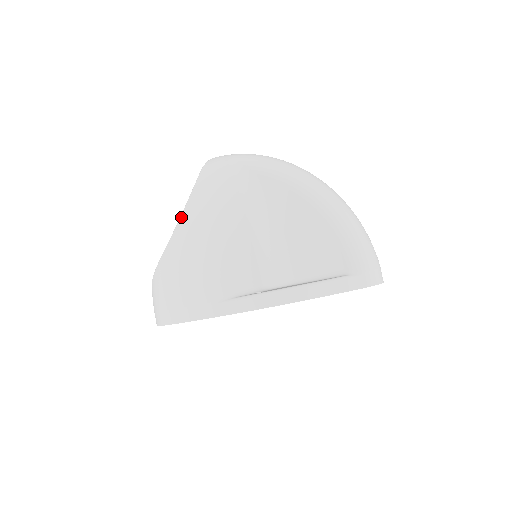
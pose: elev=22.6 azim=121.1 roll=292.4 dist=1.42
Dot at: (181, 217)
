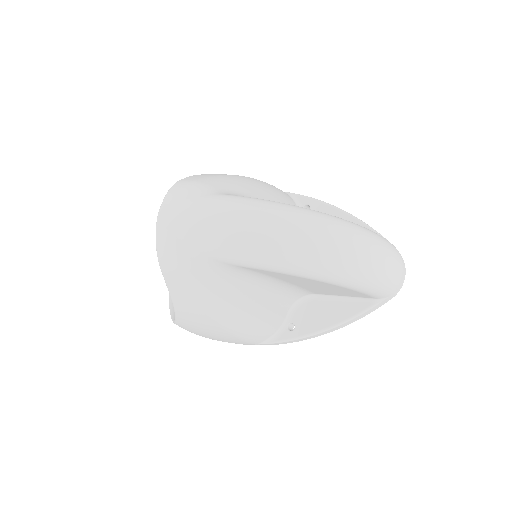
Dot at: (176, 311)
